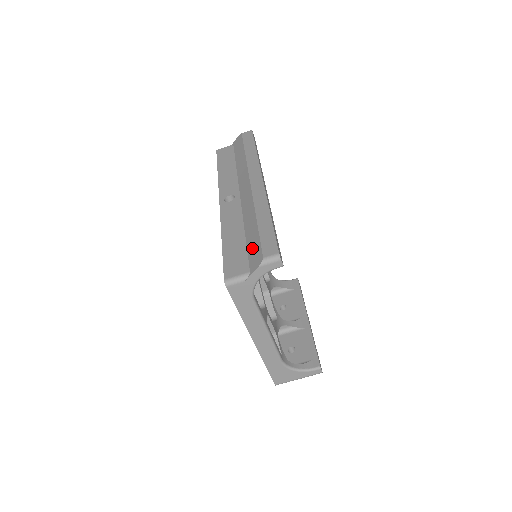
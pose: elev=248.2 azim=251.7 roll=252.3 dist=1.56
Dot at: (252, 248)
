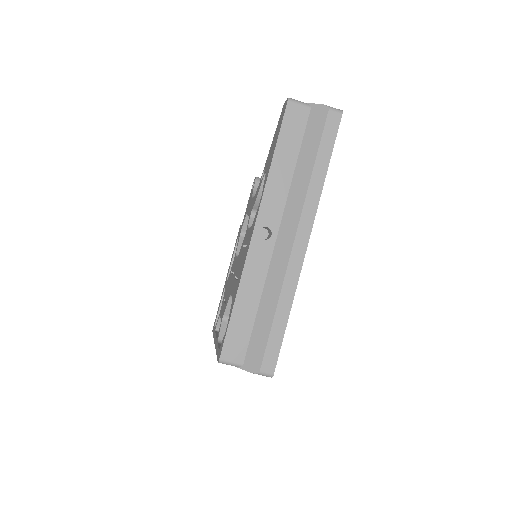
Dot at: (256, 342)
